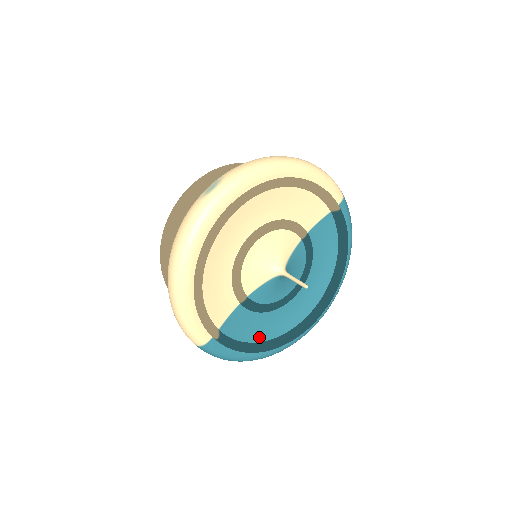
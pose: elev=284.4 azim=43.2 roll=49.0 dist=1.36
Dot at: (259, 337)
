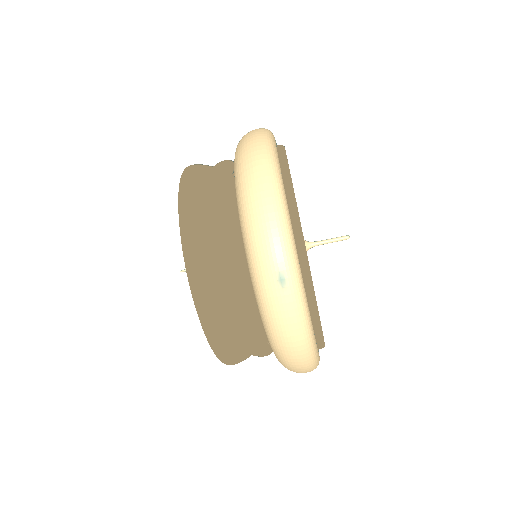
Dot at: occluded
